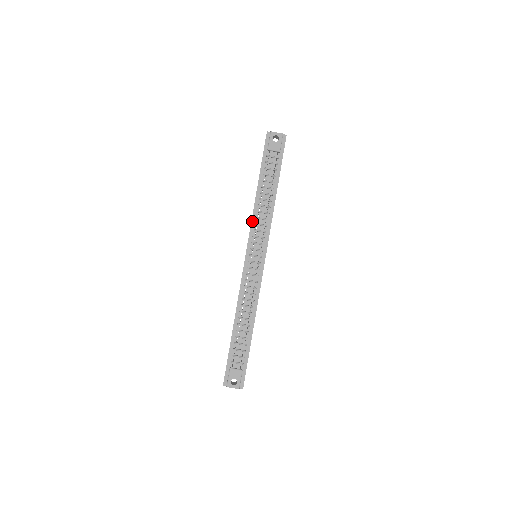
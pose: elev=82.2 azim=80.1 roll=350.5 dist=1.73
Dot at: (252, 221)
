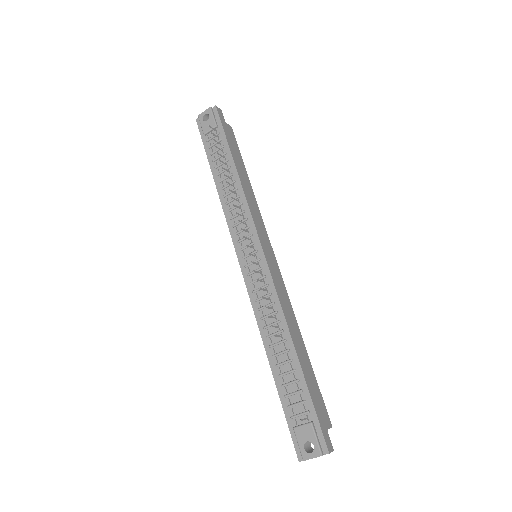
Dot at: (226, 218)
